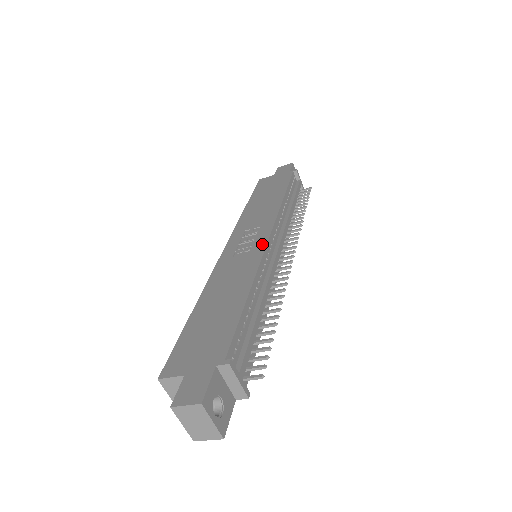
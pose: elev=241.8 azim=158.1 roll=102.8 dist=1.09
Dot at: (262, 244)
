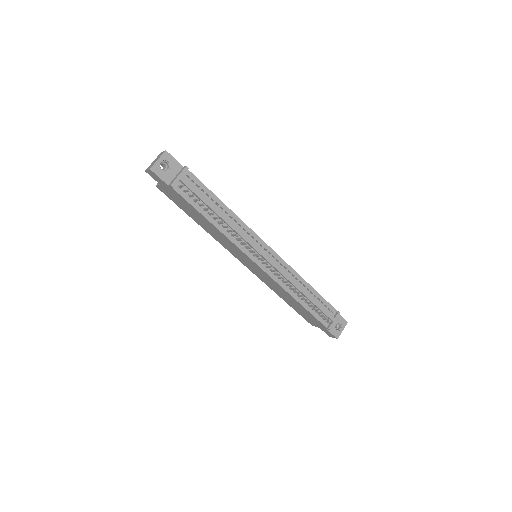
Dot at: (262, 241)
